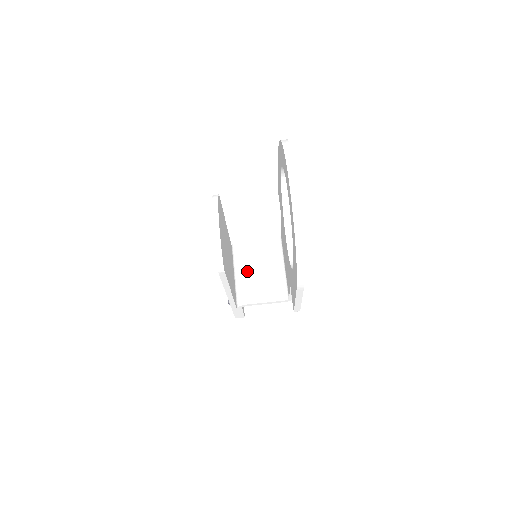
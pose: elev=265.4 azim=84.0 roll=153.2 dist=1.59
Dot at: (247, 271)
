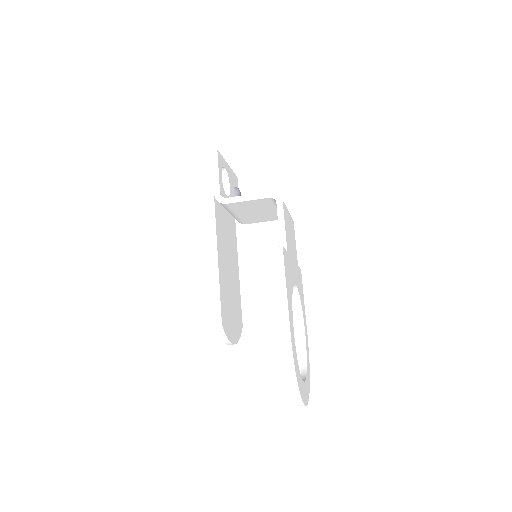
Dot at: (241, 214)
